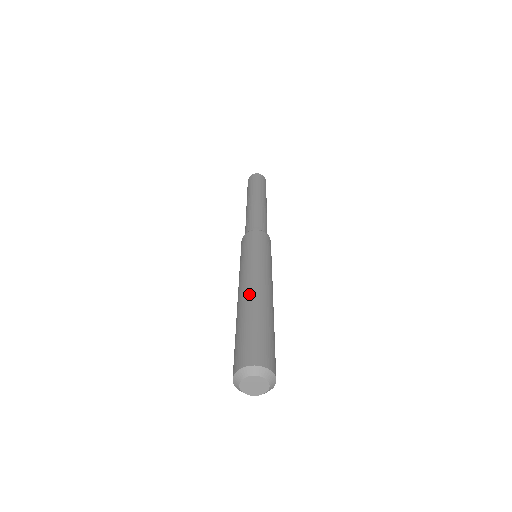
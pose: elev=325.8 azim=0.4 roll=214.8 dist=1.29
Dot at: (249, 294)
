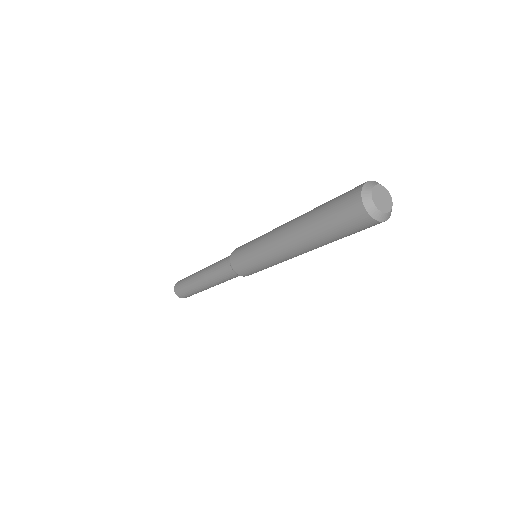
Dot at: (296, 218)
